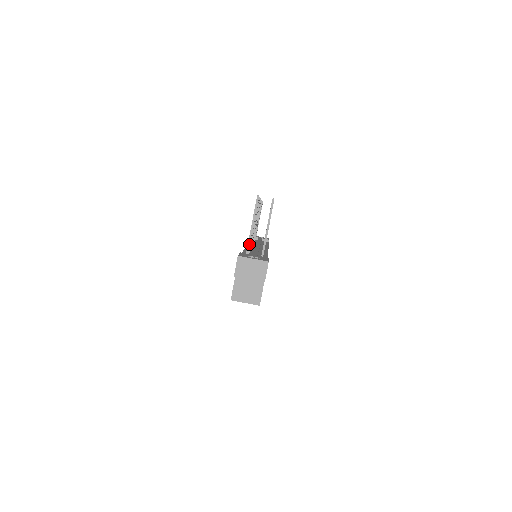
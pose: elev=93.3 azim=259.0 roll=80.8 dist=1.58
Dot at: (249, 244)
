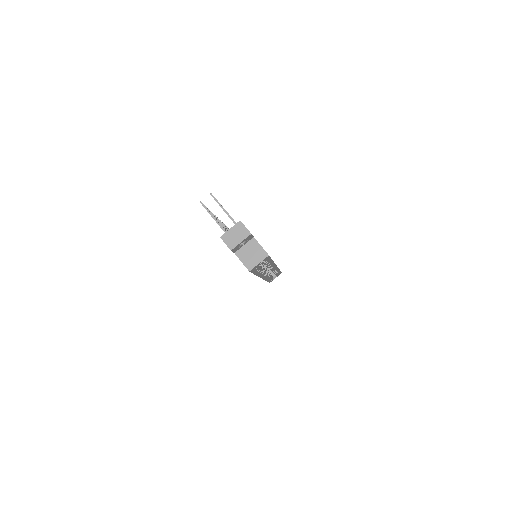
Dot at: occluded
